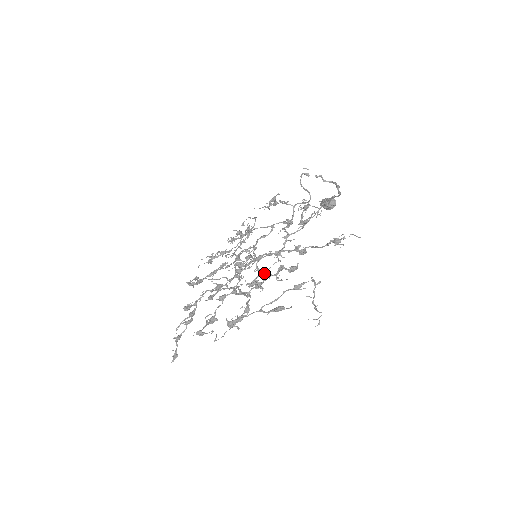
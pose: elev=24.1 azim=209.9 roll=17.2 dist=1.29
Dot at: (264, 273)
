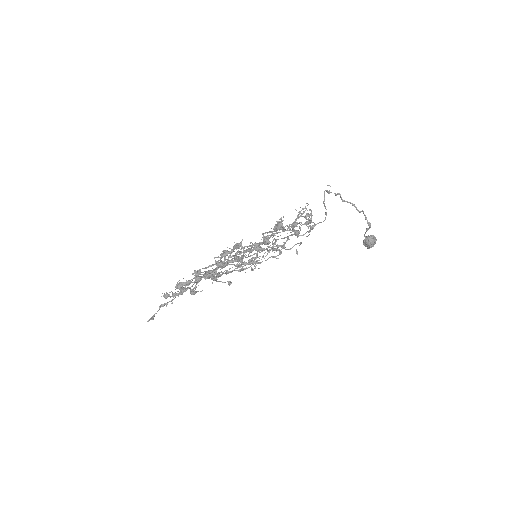
Dot at: (224, 250)
